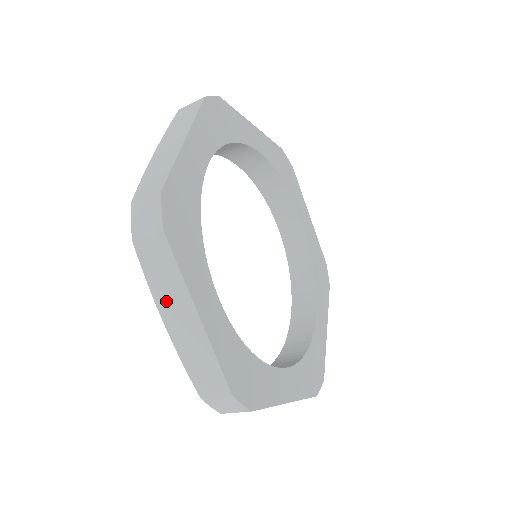
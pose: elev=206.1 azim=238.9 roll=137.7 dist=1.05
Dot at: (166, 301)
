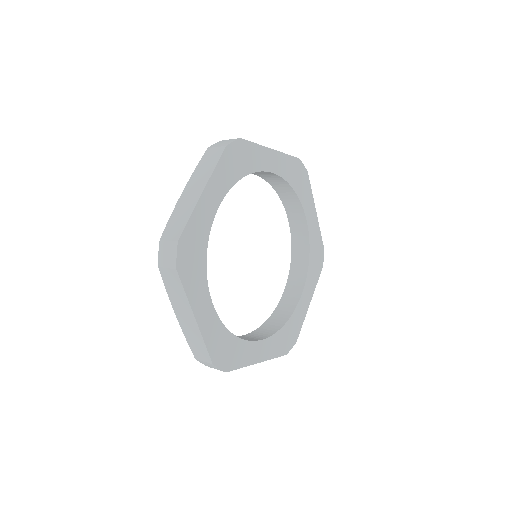
Dot at: occluded
